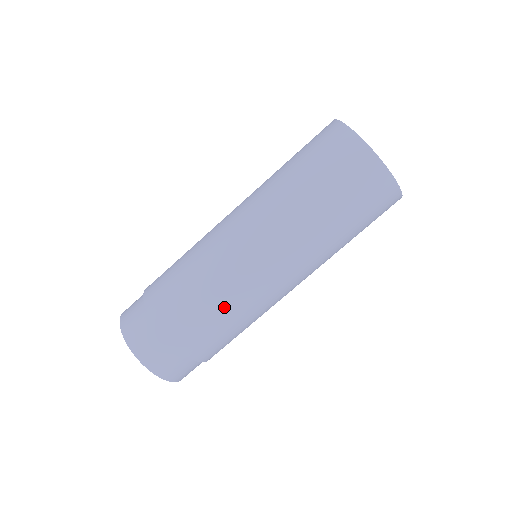
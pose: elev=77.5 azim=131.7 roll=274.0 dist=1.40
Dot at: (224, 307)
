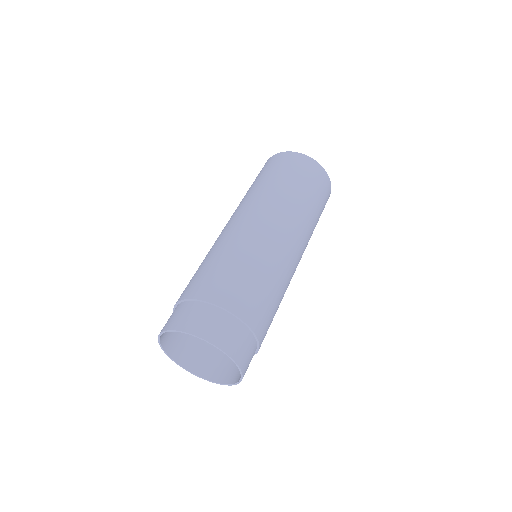
Dot at: (224, 255)
